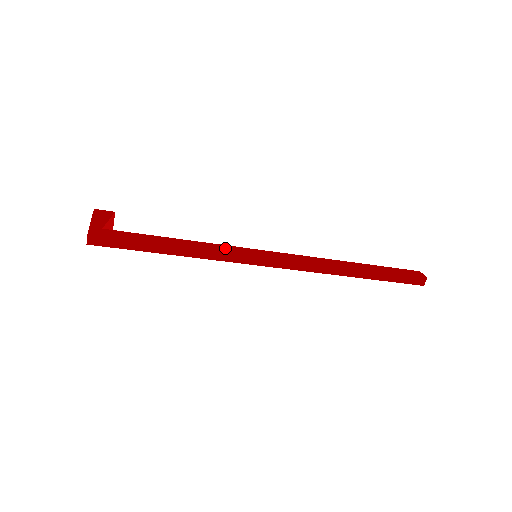
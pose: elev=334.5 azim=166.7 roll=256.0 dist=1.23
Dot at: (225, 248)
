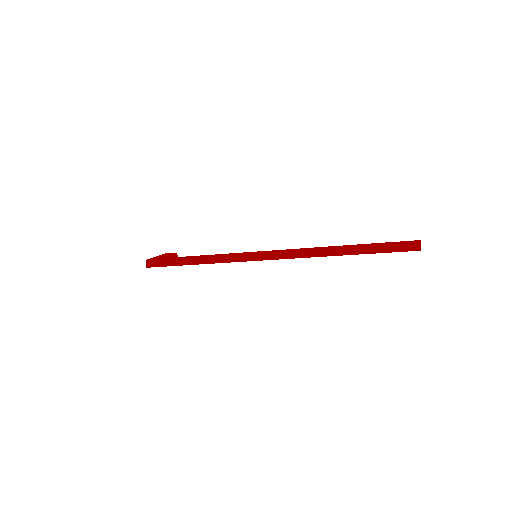
Dot at: occluded
